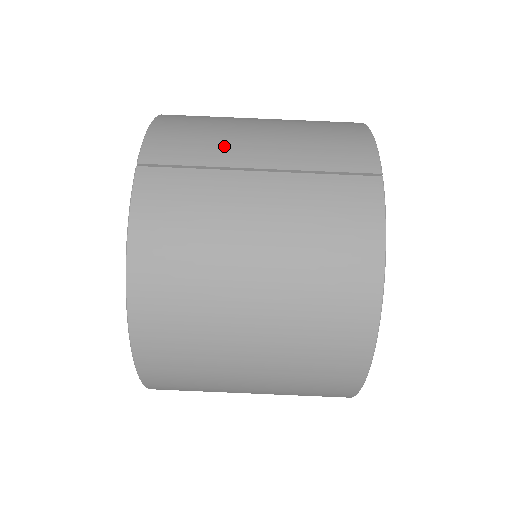
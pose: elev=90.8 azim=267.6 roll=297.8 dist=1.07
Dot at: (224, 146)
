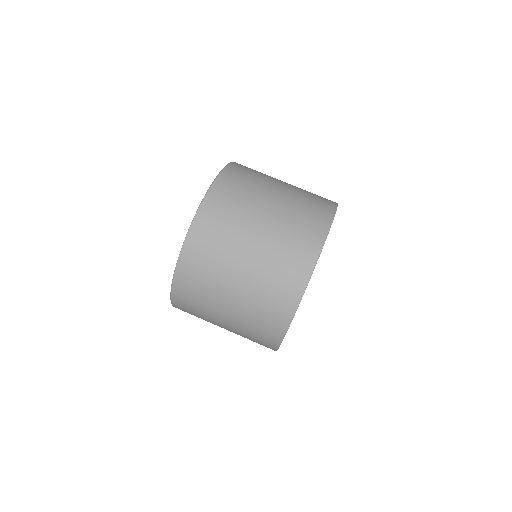
Dot at: occluded
